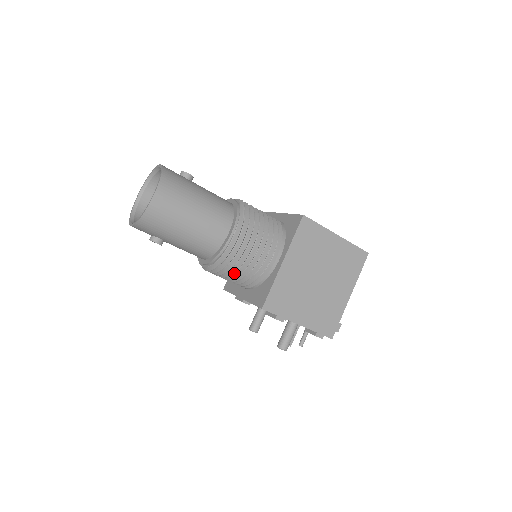
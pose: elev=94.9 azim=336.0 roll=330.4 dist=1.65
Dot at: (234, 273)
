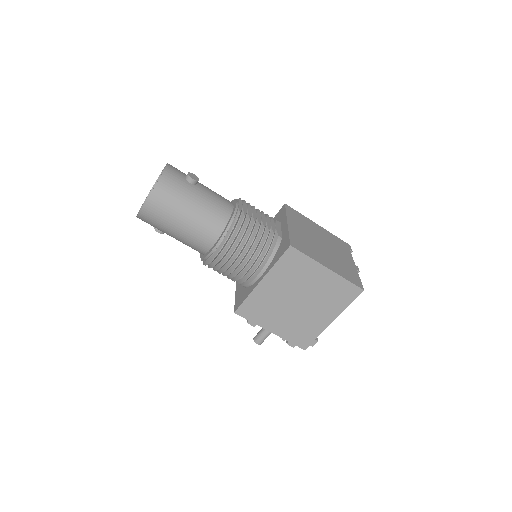
Dot at: (223, 272)
